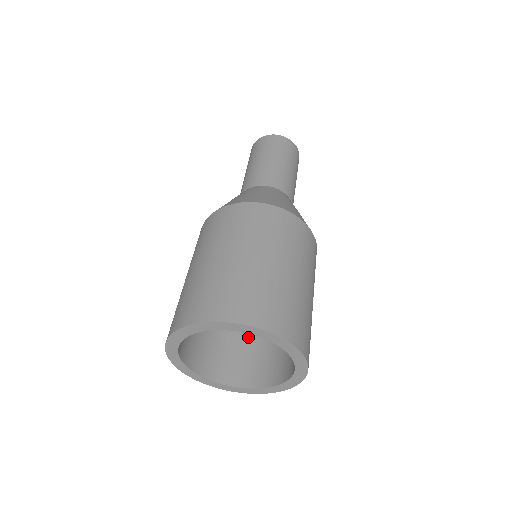
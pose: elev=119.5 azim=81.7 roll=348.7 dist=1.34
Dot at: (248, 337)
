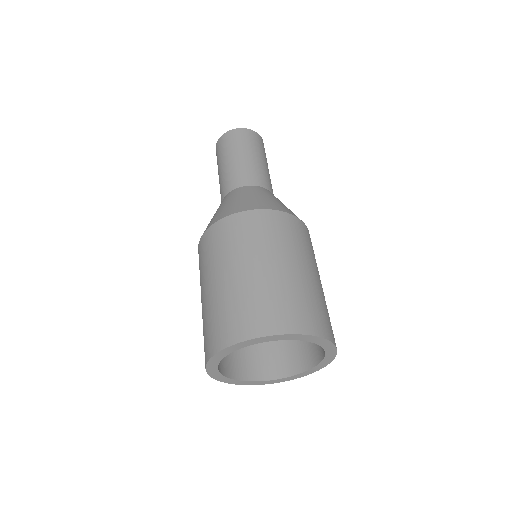
Dot at: occluded
